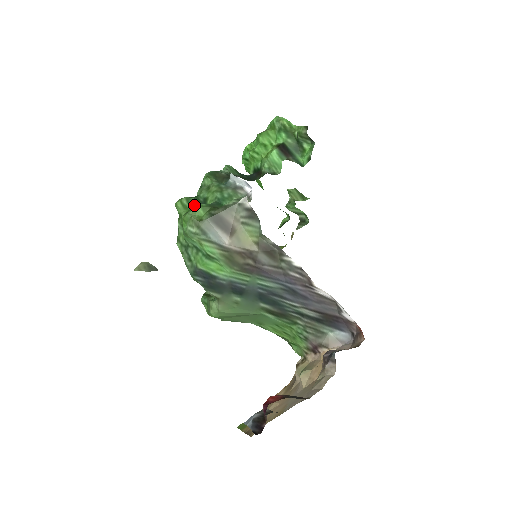
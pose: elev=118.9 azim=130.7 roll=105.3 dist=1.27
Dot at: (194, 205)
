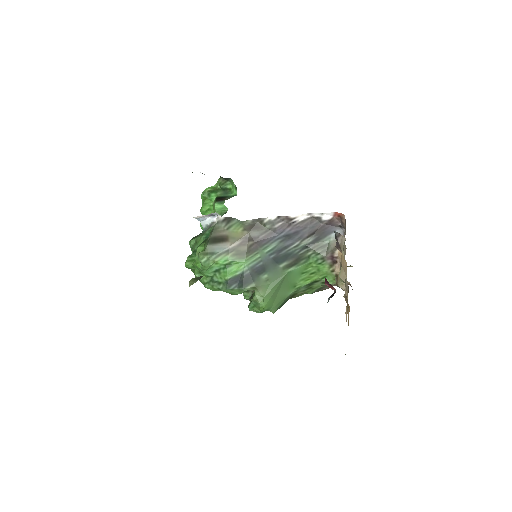
Dot at: occluded
